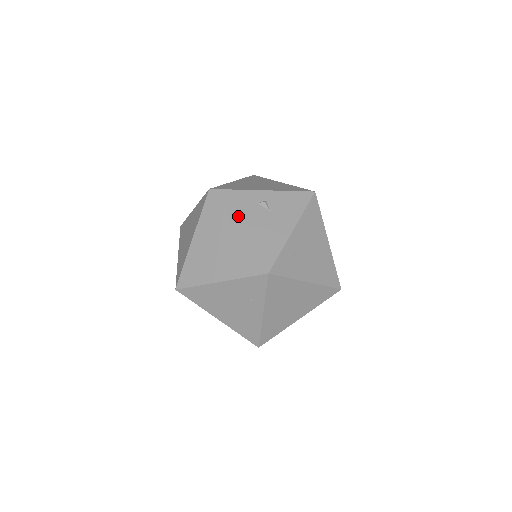
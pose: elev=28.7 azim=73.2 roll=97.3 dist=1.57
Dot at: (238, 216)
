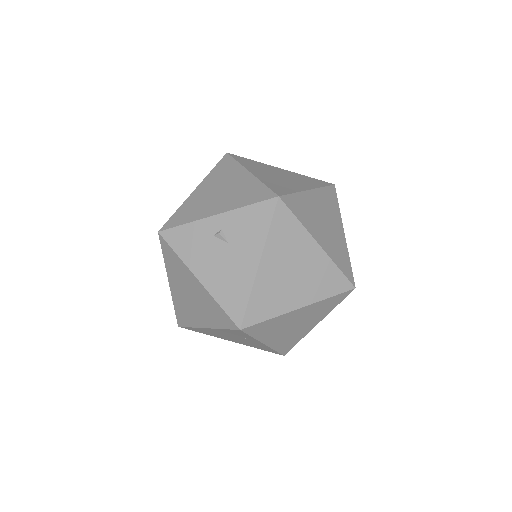
Dot at: (195, 261)
